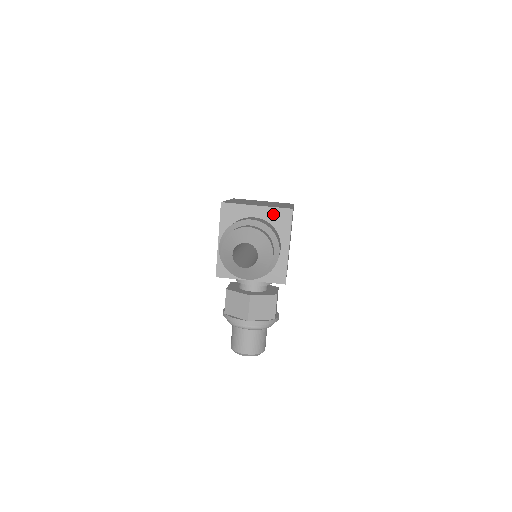
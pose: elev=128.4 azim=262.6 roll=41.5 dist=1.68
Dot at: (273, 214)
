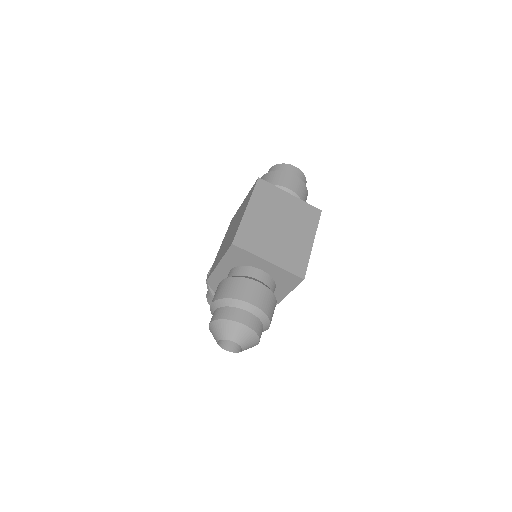
Dot at: (282, 274)
